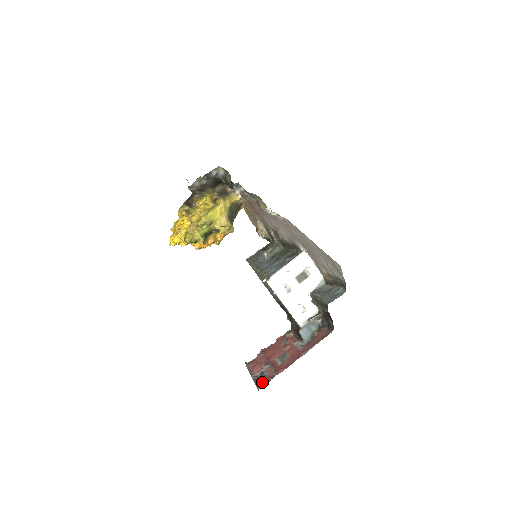
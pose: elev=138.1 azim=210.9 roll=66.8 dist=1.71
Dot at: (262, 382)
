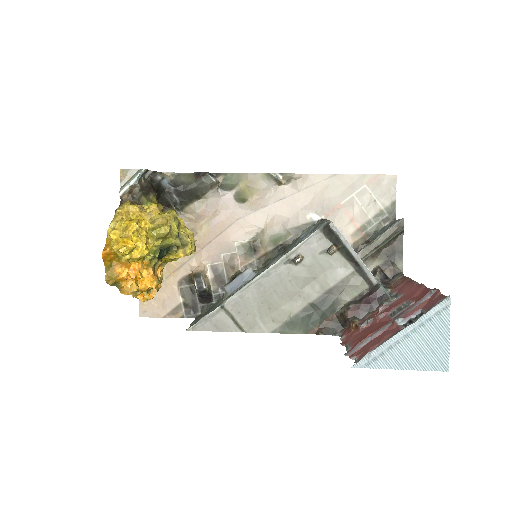
Dot at: (436, 300)
